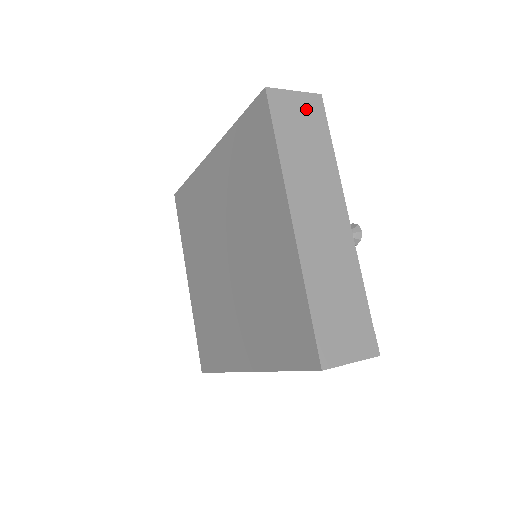
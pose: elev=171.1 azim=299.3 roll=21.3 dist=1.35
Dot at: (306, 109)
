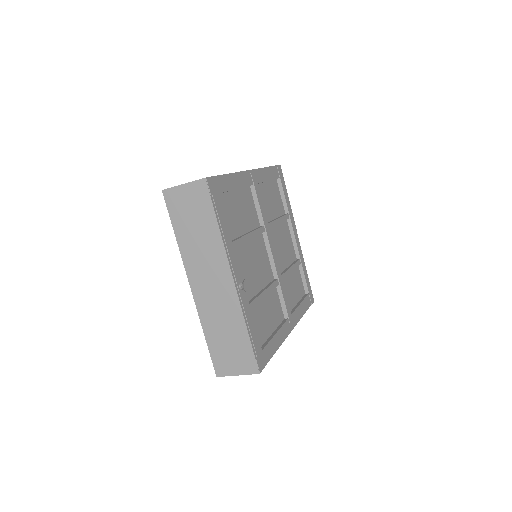
Dot at: (193, 197)
